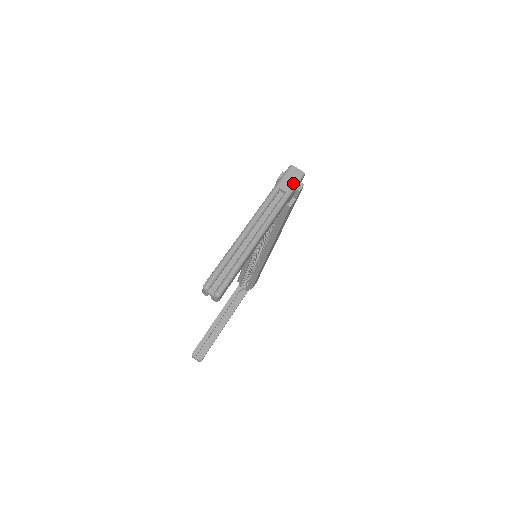
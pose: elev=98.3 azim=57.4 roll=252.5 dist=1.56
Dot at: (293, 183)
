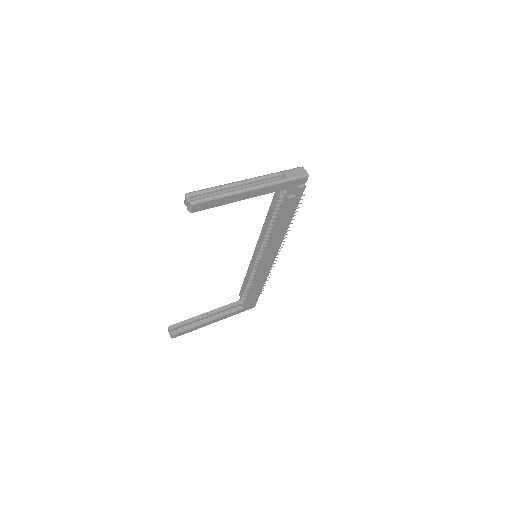
Dot at: (295, 175)
